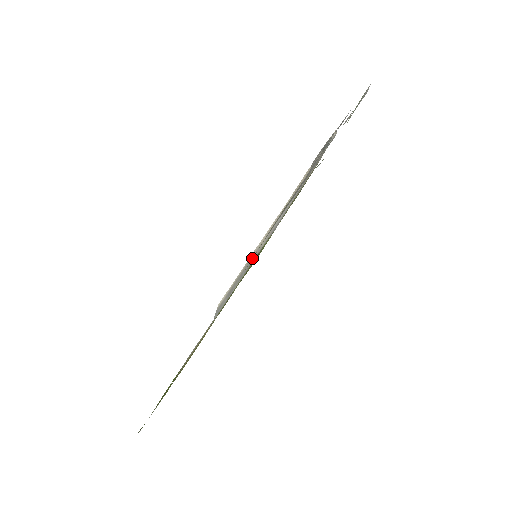
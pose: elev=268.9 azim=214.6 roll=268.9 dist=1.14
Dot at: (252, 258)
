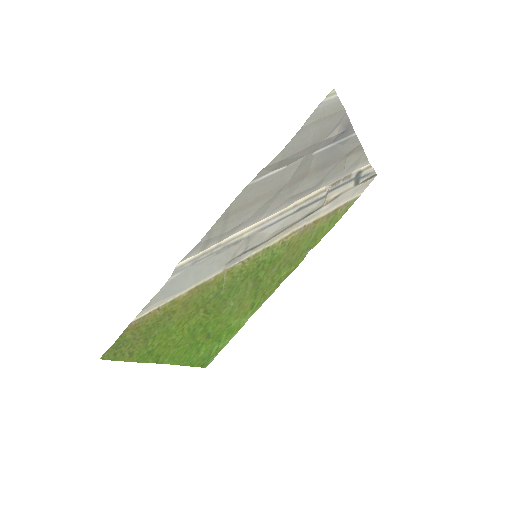
Dot at: (209, 230)
